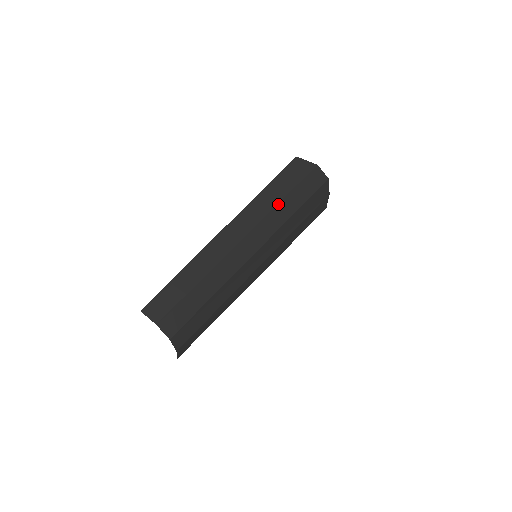
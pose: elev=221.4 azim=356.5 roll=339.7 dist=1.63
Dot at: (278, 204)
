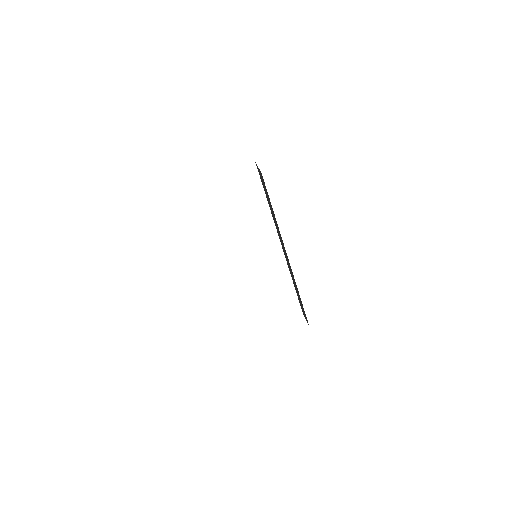
Dot at: occluded
